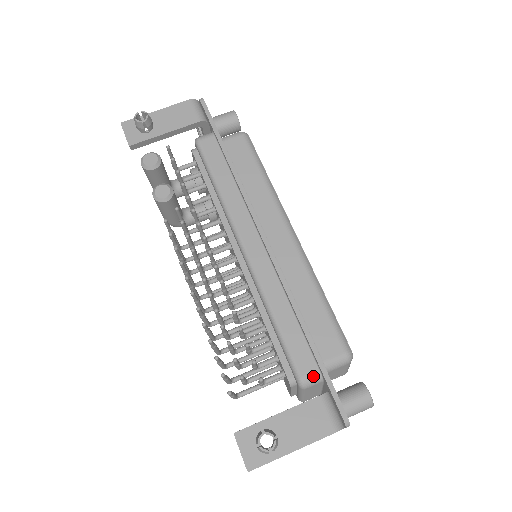
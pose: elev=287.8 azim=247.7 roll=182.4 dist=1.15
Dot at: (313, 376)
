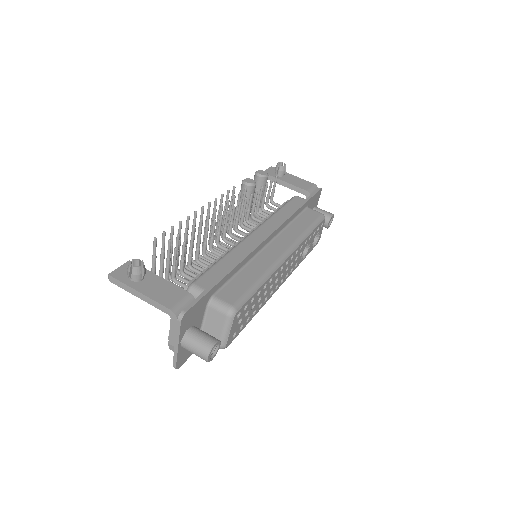
Dot at: (200, 289)
